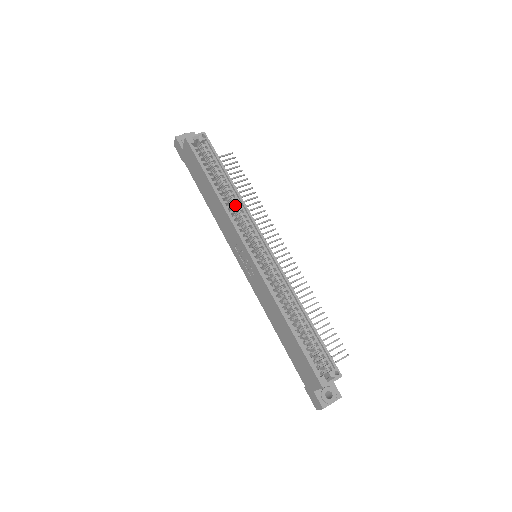
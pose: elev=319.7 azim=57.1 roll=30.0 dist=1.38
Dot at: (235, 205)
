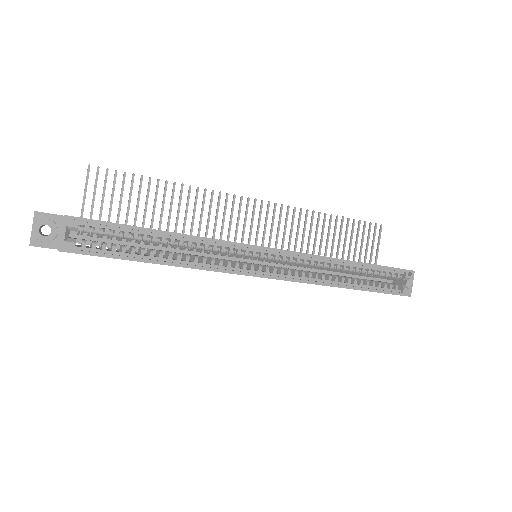
Dot at: (197, 249)
